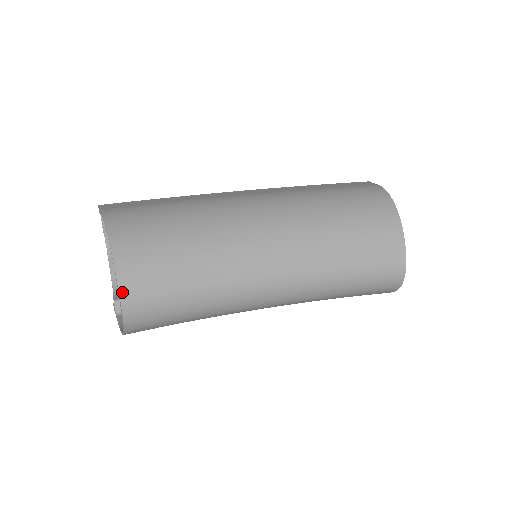
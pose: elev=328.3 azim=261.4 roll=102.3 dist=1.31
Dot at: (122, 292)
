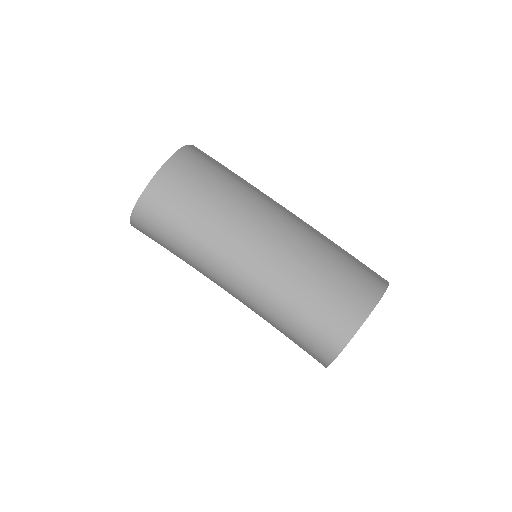
Dot at: (146, 191)
